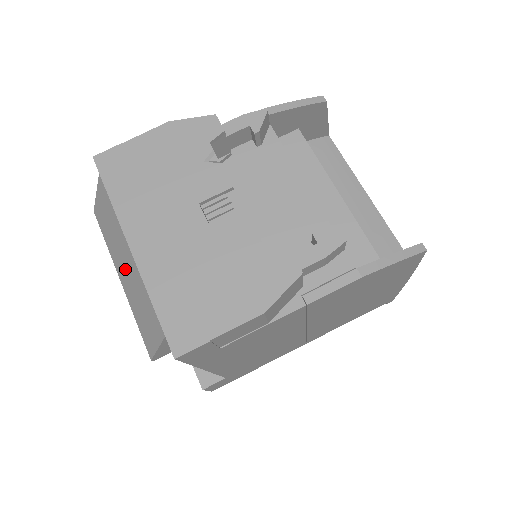
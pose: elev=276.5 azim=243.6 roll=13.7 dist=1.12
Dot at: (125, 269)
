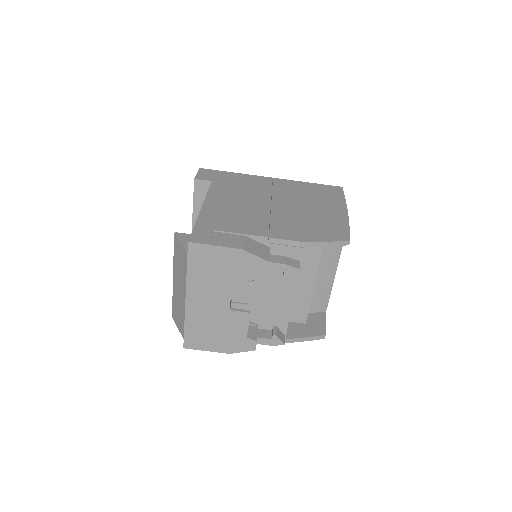
Dot at: (178, 289)
